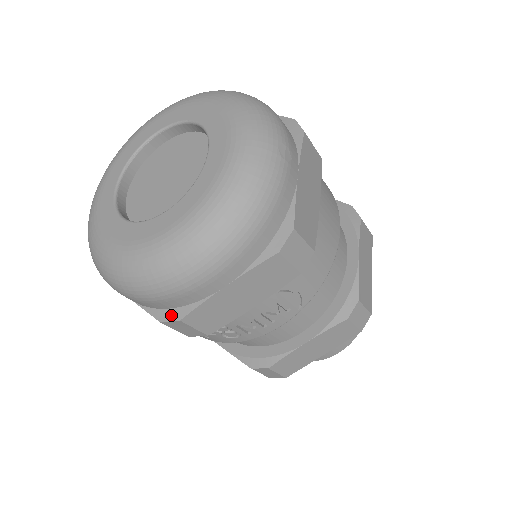
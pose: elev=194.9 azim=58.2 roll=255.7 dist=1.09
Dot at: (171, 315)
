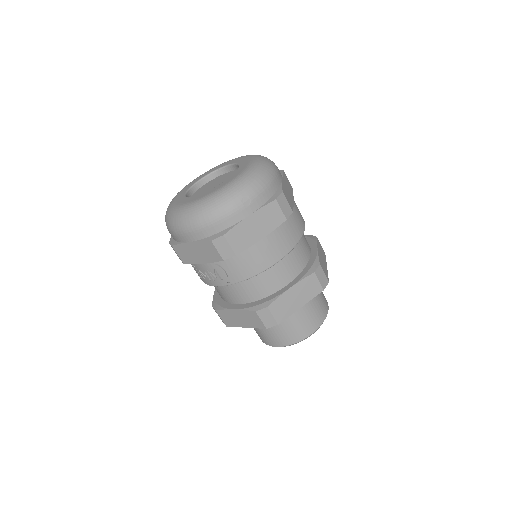
Dot at: (172, 242)
